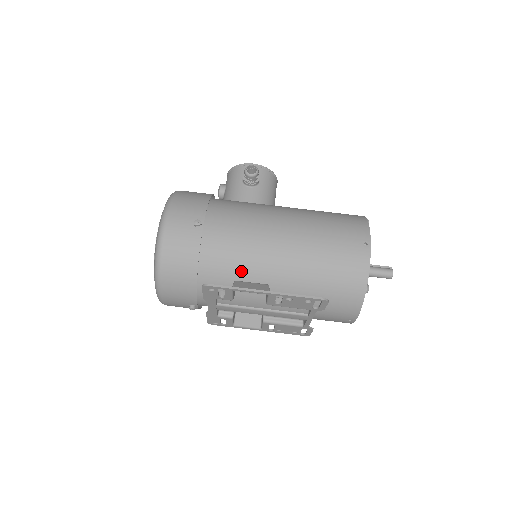
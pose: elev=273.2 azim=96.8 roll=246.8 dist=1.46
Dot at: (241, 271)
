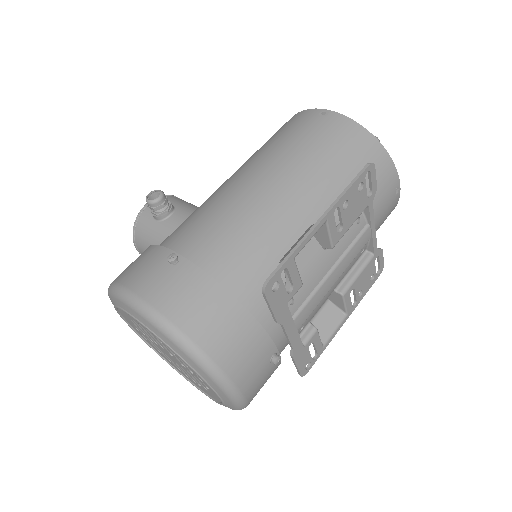
Dot at: (271, 248)
